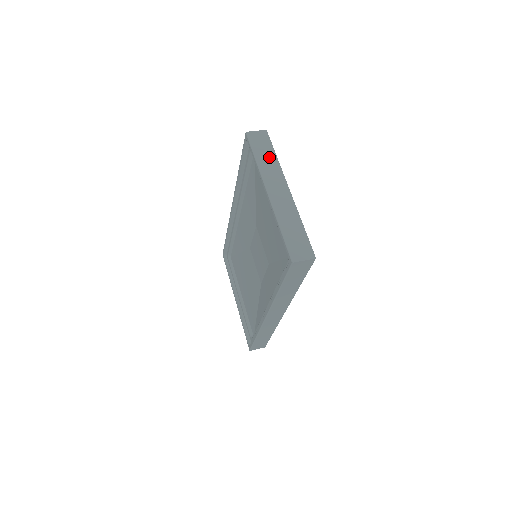
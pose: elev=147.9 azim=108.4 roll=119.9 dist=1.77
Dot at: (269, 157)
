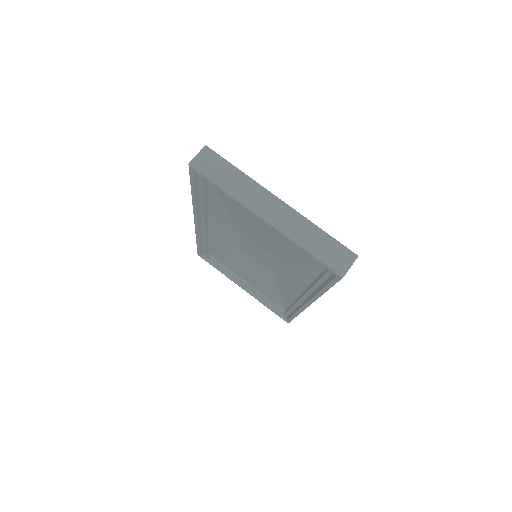
Dot at: (234, 177)
